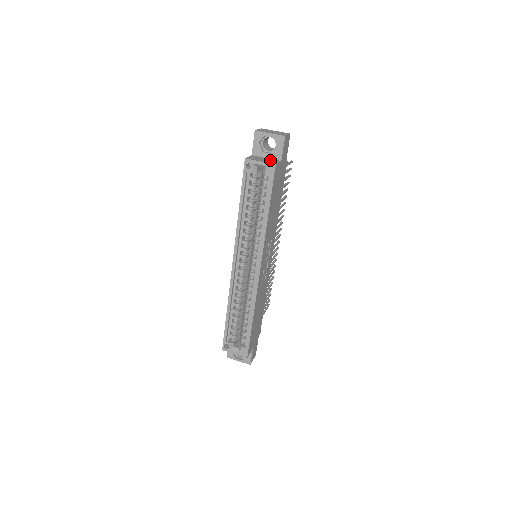
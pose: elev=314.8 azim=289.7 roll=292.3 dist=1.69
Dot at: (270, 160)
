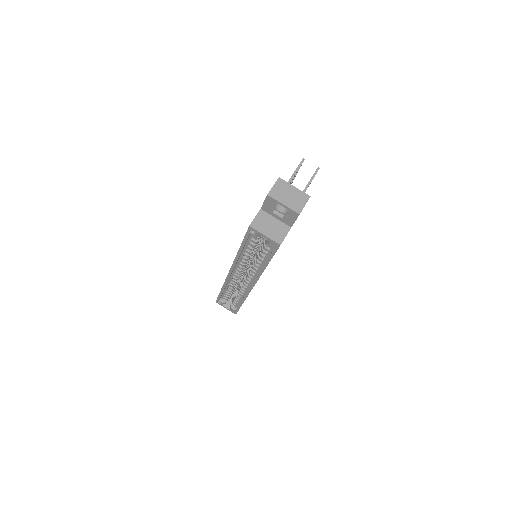
Dot at: (278, 228)
